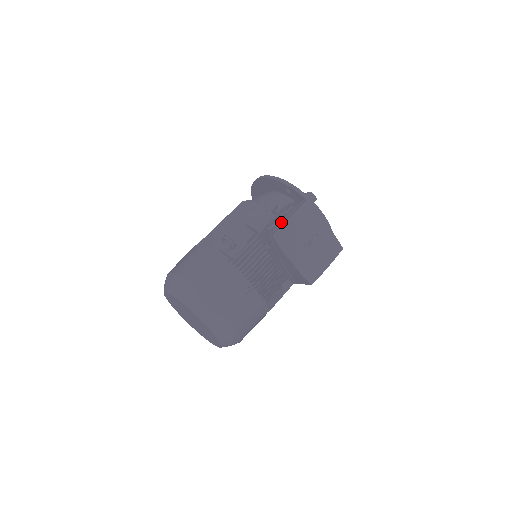
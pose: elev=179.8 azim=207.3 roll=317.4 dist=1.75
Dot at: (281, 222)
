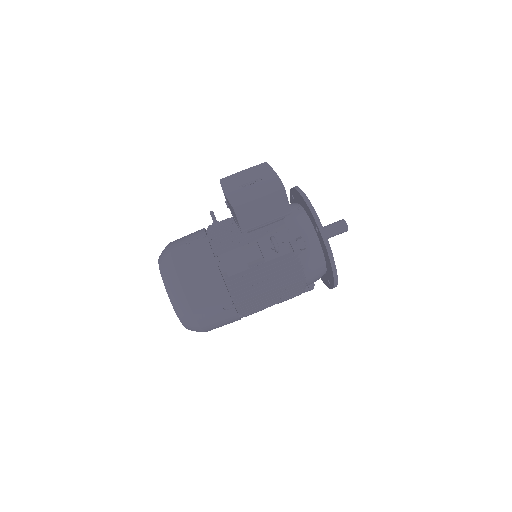
Dot at: occluded
